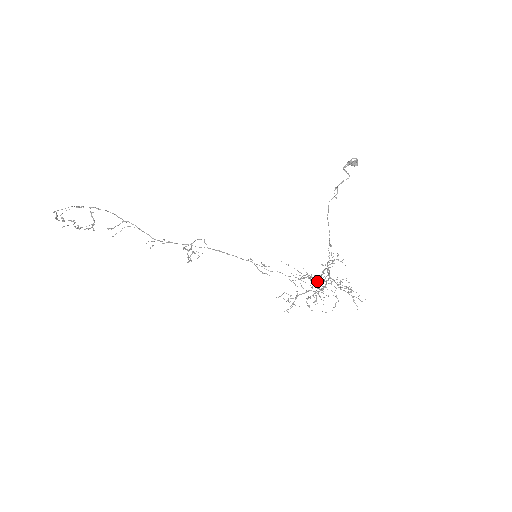
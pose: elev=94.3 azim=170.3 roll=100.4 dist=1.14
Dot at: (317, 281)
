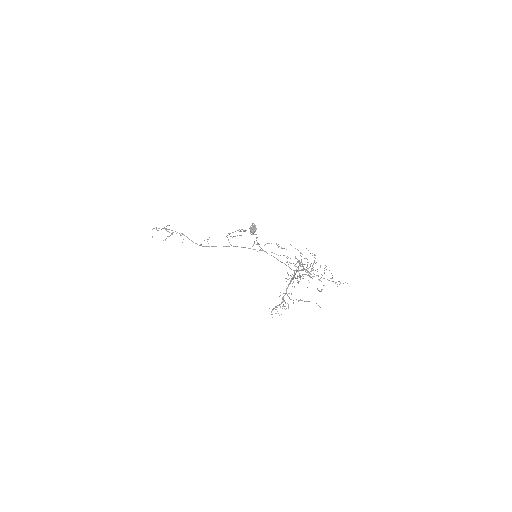
Dot at: (310, 264)
